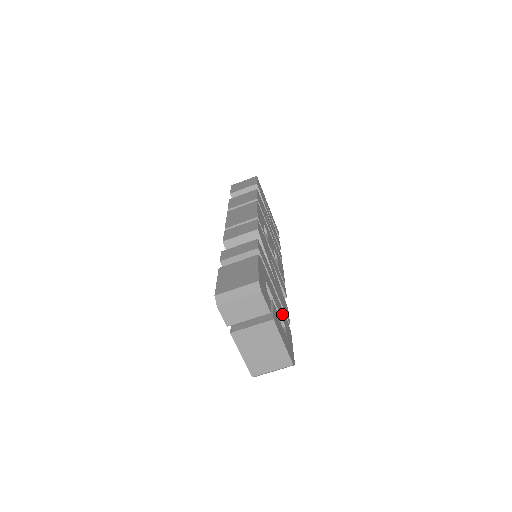
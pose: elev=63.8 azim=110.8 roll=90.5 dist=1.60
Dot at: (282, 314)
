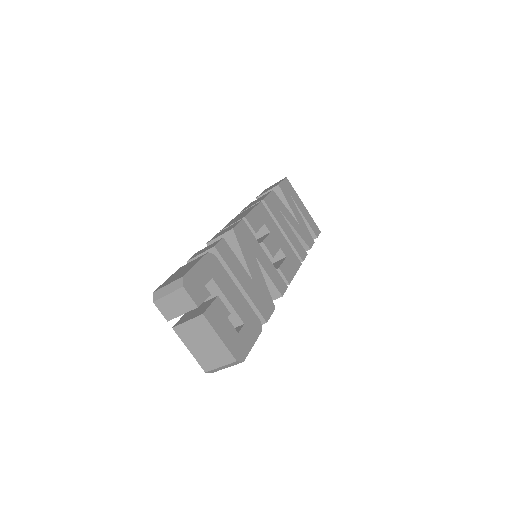
Dot at: (244, 311)
